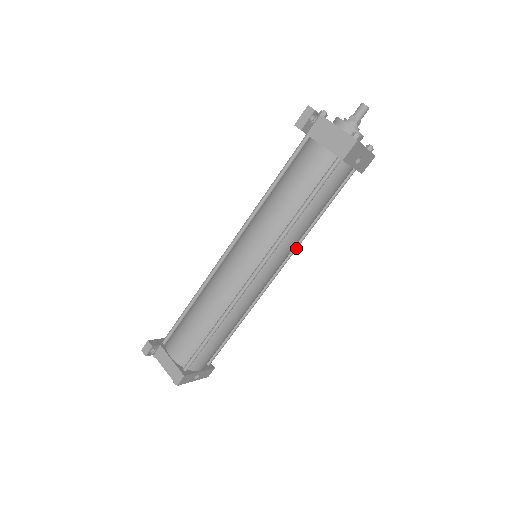
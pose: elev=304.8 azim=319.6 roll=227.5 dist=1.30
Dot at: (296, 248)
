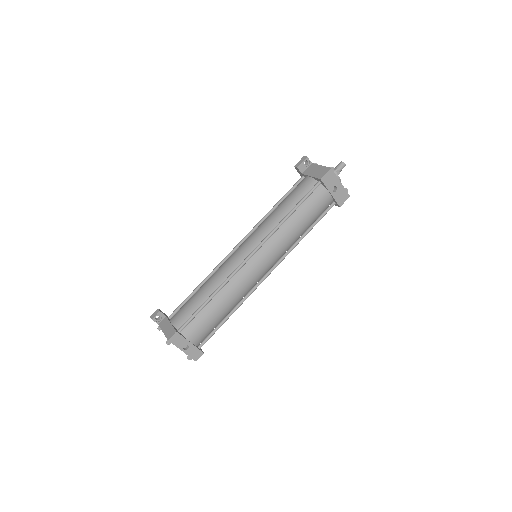
Dot at: (287, 254)
